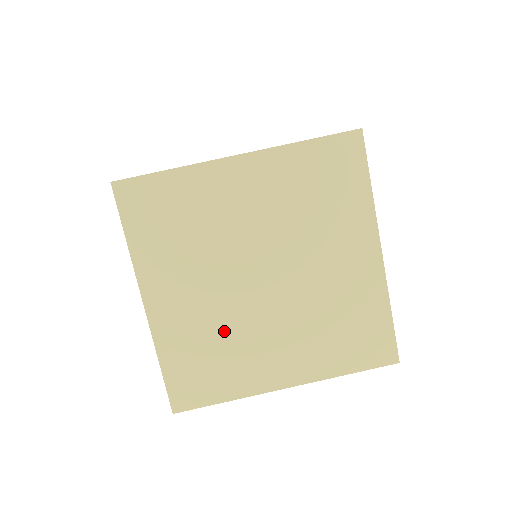
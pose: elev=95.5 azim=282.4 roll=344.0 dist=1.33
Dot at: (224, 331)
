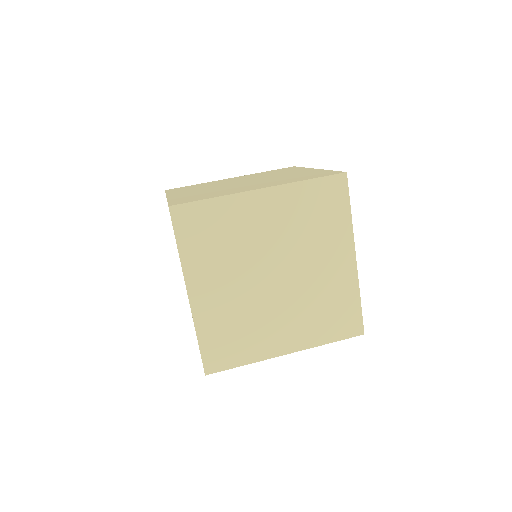
Dot at: (245, 314)
